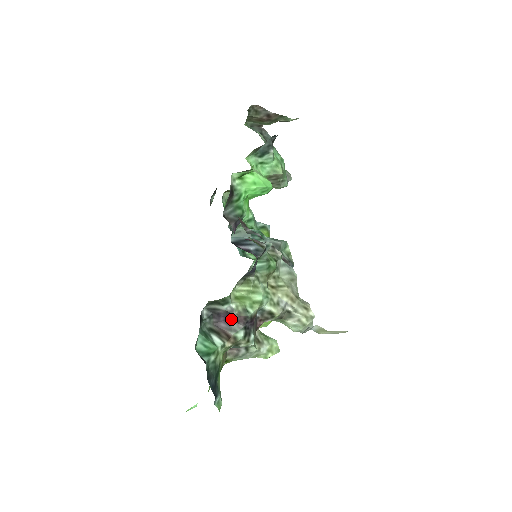
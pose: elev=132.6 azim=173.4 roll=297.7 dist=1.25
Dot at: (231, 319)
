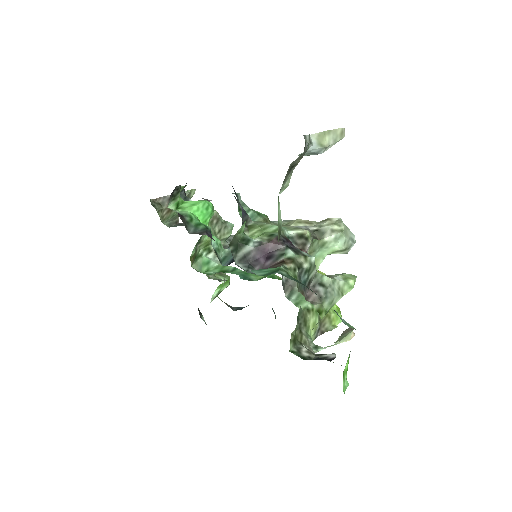
Dot at: (269, 252)
